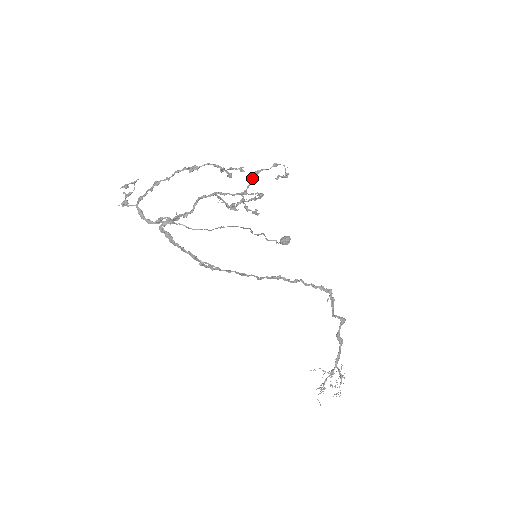
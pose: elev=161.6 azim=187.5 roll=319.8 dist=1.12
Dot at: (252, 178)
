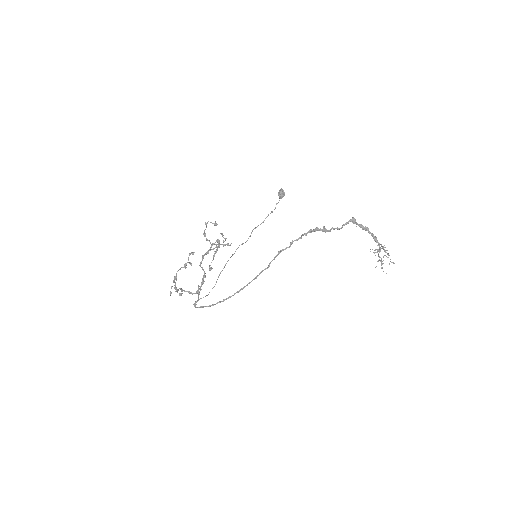
Dot at: (206, 238)
